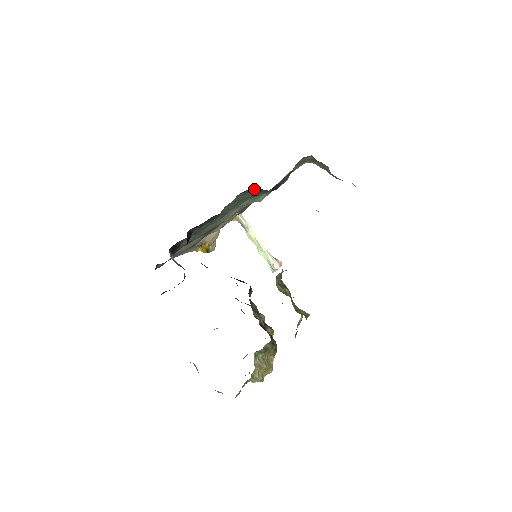
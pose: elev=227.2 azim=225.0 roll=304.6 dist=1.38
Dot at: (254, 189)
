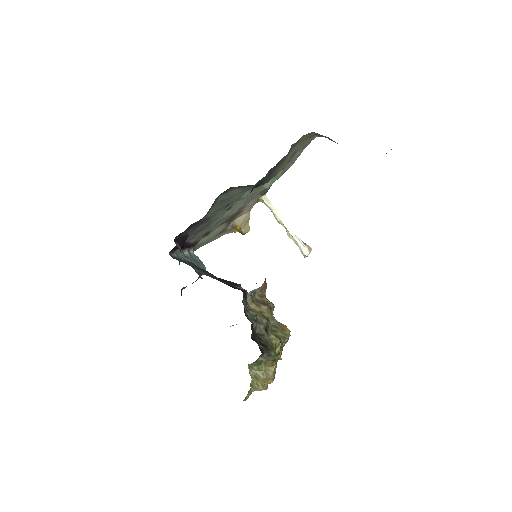
Dot at: (238, 186)
